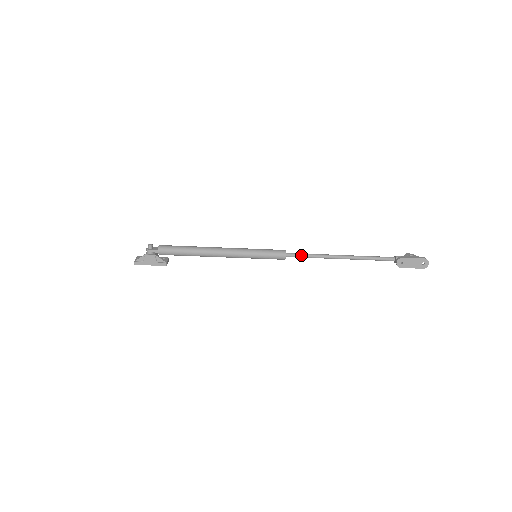
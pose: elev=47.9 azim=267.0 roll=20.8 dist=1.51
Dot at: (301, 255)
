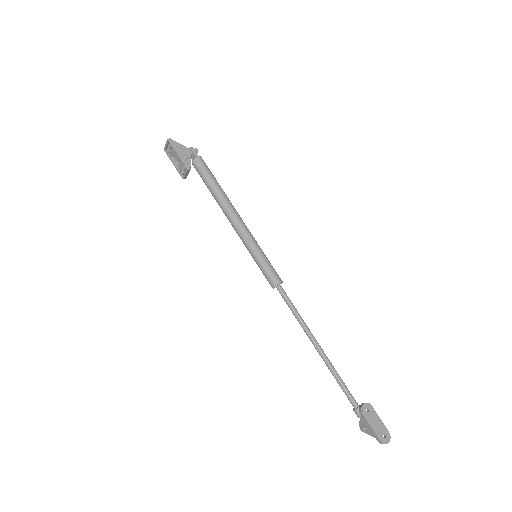
Dot at: (290, 300)
